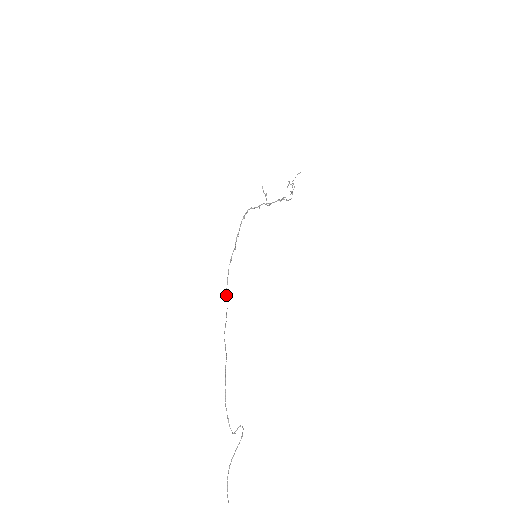
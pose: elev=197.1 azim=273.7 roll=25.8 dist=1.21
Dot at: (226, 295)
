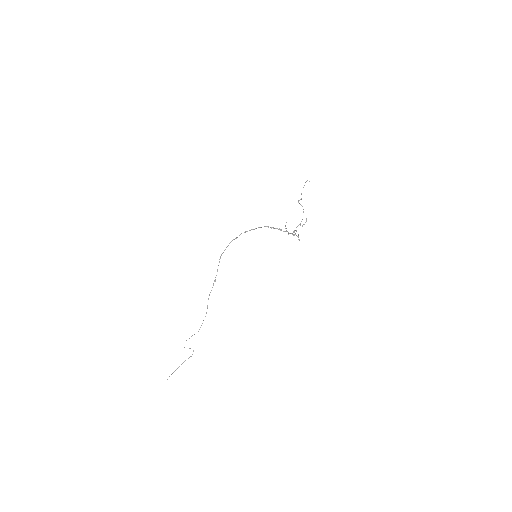
Dot at: occluded
